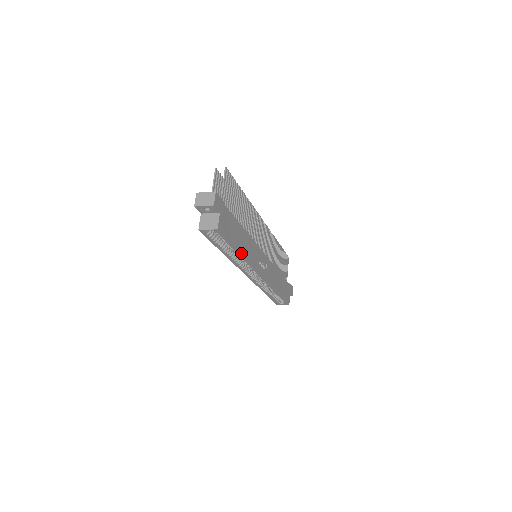
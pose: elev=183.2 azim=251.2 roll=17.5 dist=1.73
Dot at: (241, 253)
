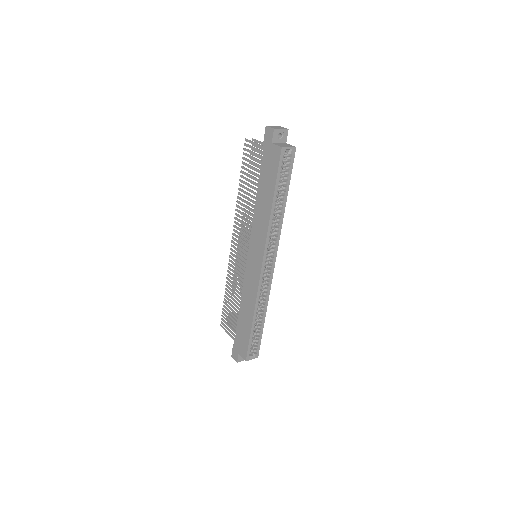
Dot at: (285, 205)
